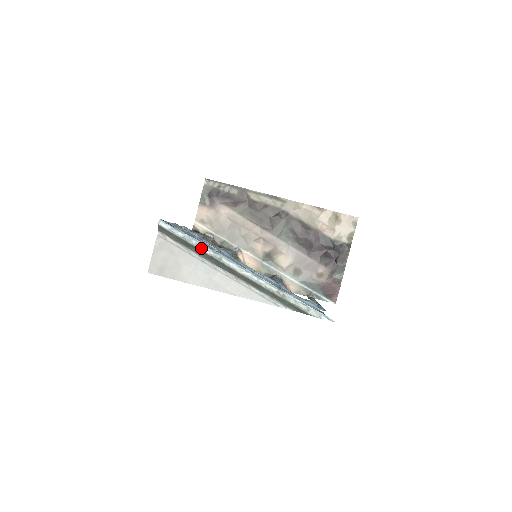
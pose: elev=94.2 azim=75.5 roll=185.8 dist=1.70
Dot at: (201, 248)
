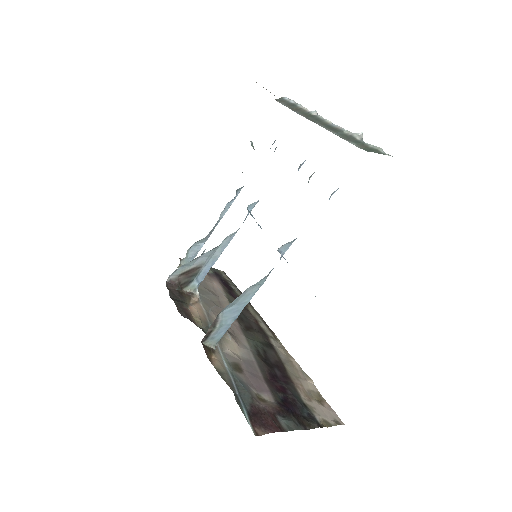
Dot at: (306, 108)
